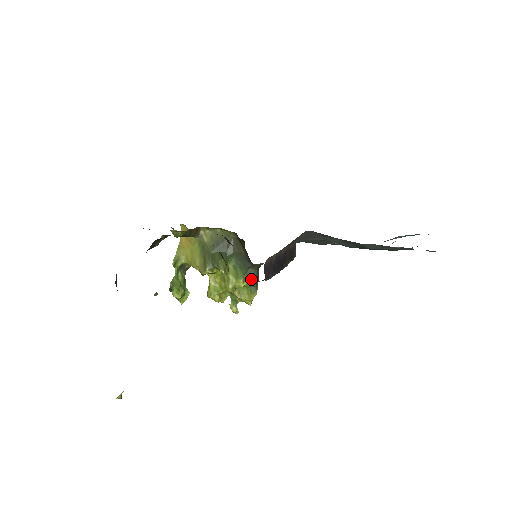
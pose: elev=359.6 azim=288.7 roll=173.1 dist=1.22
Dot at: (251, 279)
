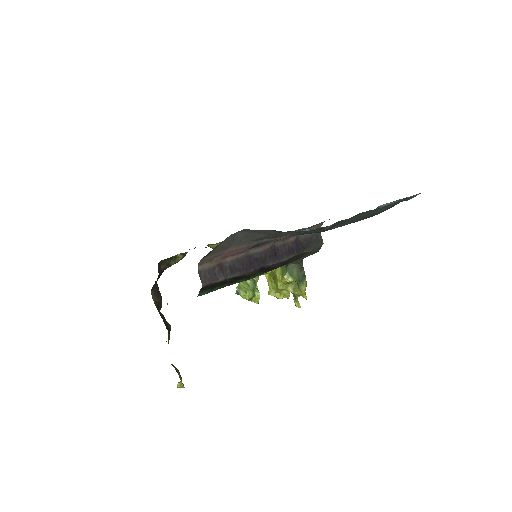
Dot at: (295, 274)
